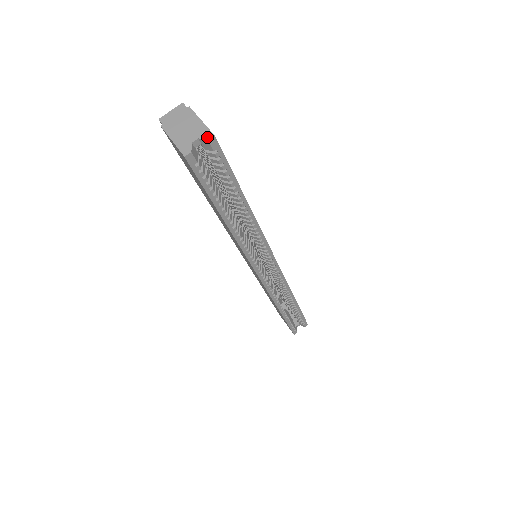
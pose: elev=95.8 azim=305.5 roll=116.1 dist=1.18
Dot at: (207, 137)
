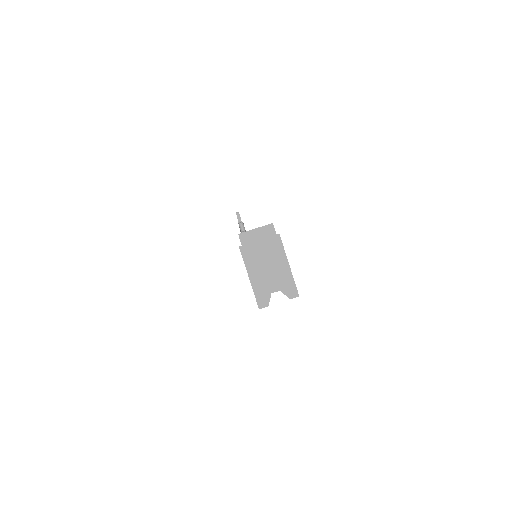
Dot at: (290, 294)
